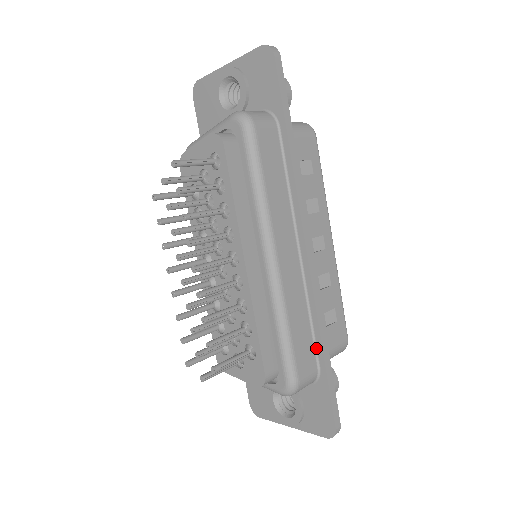
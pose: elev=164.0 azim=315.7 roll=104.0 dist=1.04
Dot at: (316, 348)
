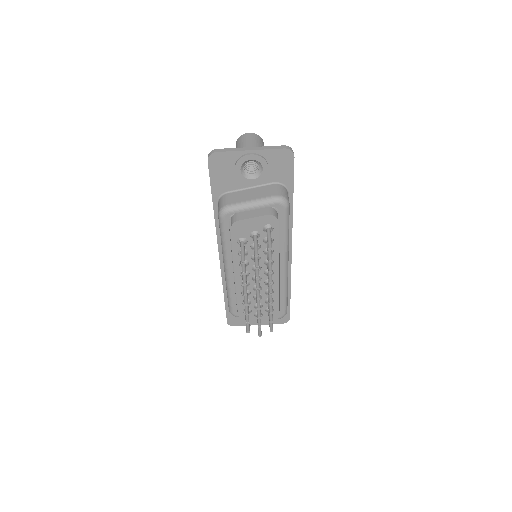
Dot at: occluded
